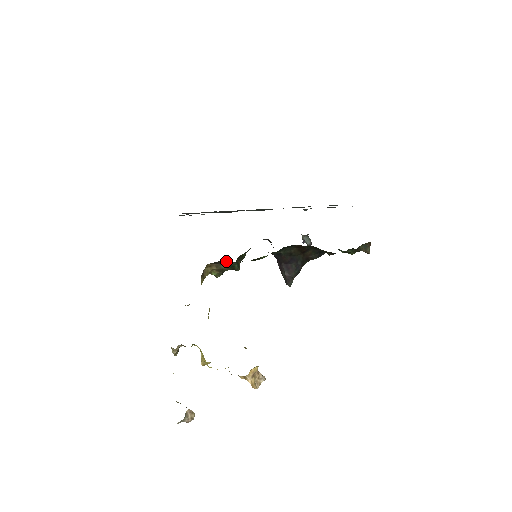
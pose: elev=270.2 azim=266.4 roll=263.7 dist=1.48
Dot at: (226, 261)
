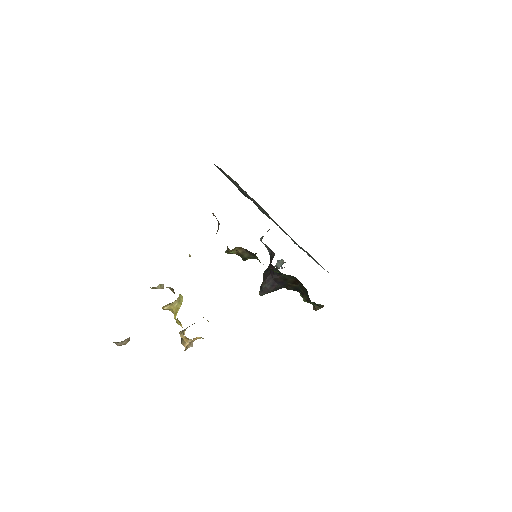
Dot at: (255, 255)
